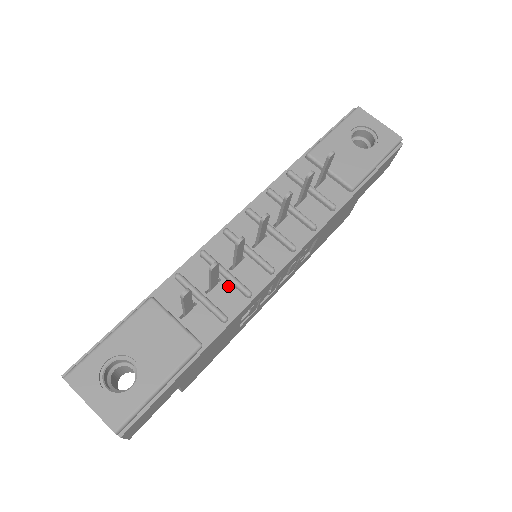
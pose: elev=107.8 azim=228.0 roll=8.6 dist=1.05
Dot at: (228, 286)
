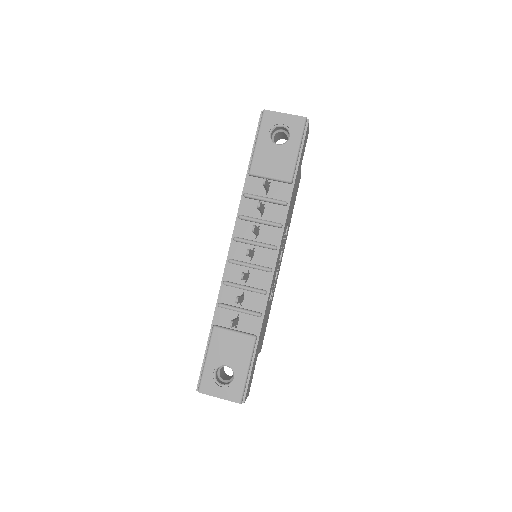
Dot at: (251, 294)
